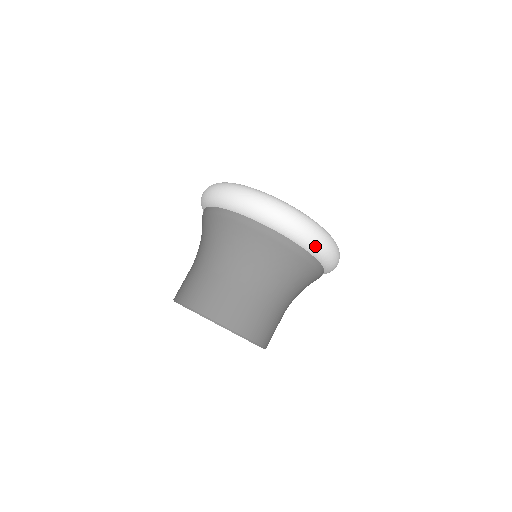
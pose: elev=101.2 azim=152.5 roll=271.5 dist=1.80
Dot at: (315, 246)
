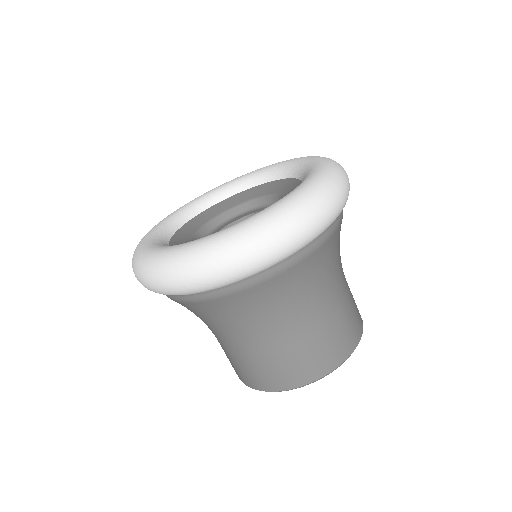
Dot at: (344, 204)
